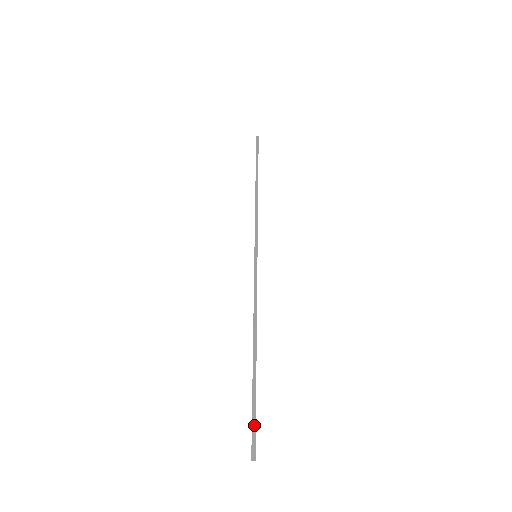
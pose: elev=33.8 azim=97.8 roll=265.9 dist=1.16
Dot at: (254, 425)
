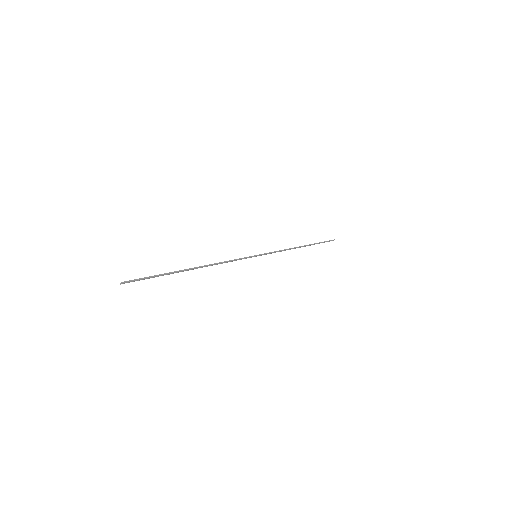
Dot at: (144, 278)
